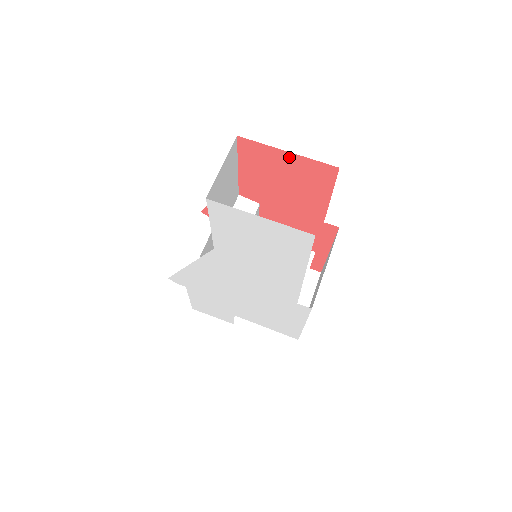
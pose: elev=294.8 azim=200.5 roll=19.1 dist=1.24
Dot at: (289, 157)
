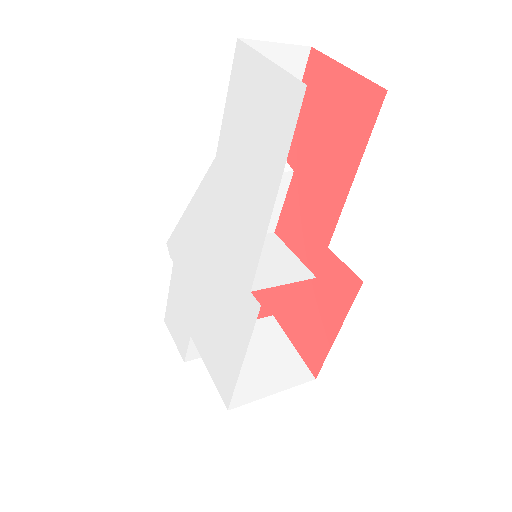
Dot at: (345, 77)
